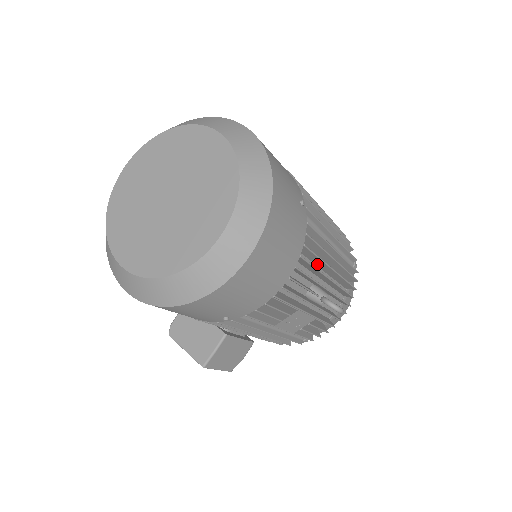
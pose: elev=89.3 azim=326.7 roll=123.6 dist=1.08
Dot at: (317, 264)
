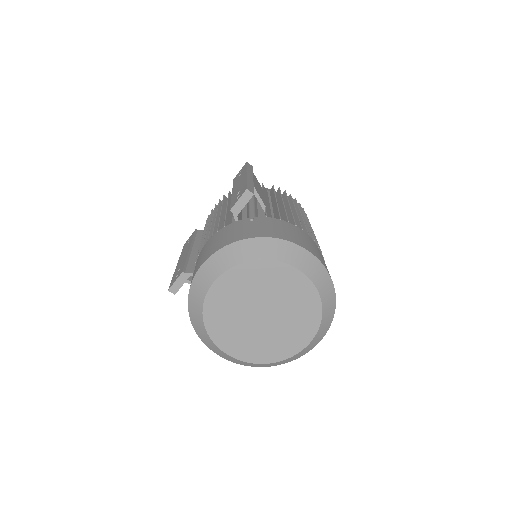
Dot at: occluded
